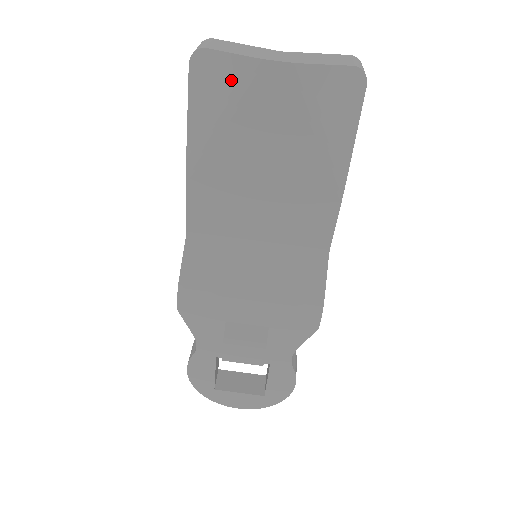
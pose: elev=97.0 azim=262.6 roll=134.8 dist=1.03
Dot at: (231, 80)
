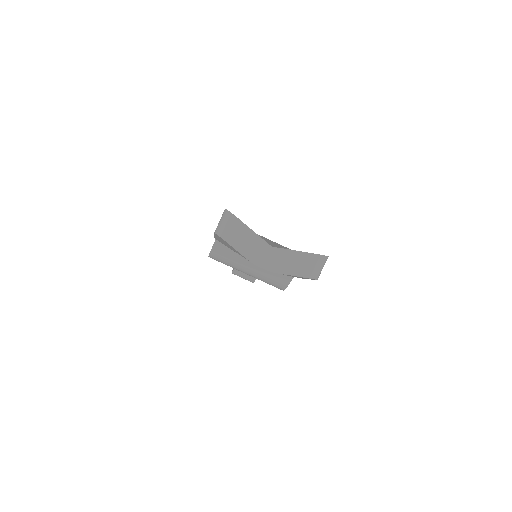
Dot at: (237, 252)
